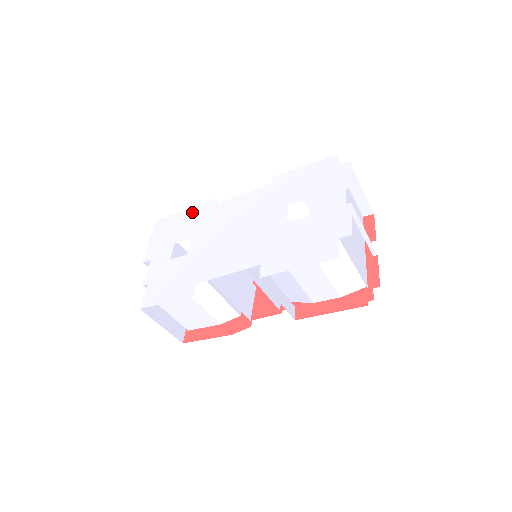
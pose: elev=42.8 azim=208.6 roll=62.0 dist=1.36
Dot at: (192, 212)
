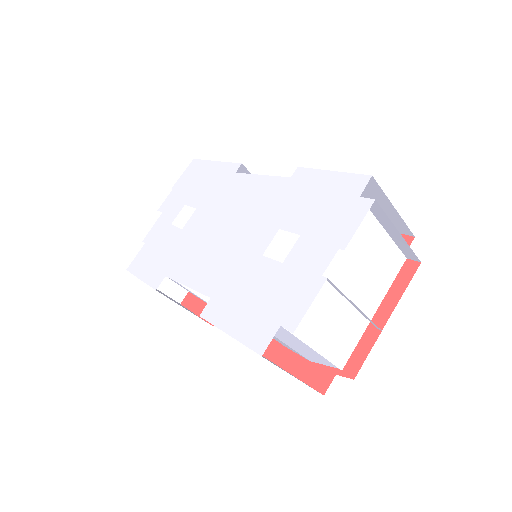
Dot at: (217, 169)
